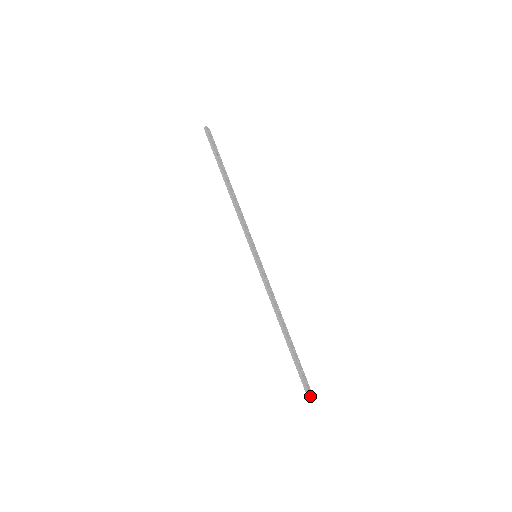
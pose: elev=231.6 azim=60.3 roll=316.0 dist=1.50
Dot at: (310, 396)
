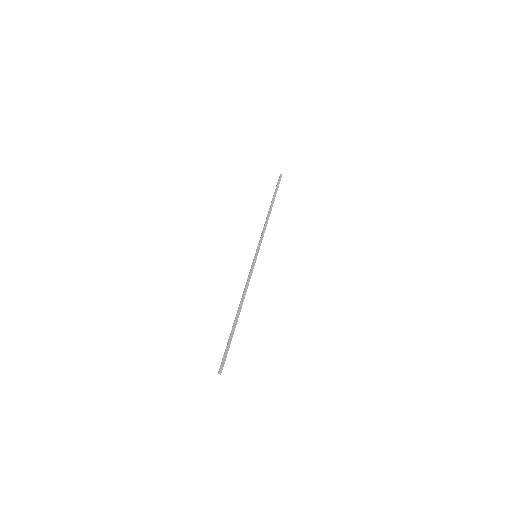
Dot at: occluded
